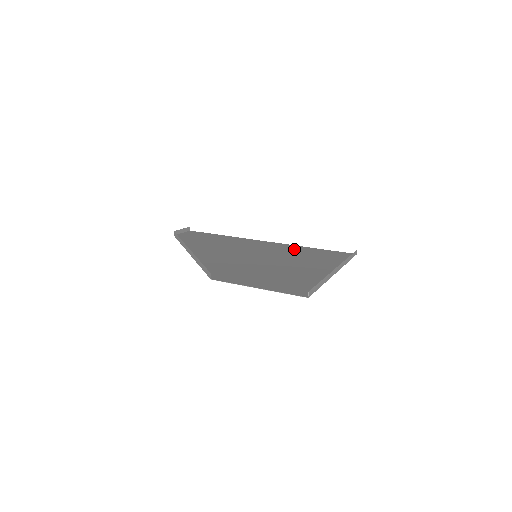
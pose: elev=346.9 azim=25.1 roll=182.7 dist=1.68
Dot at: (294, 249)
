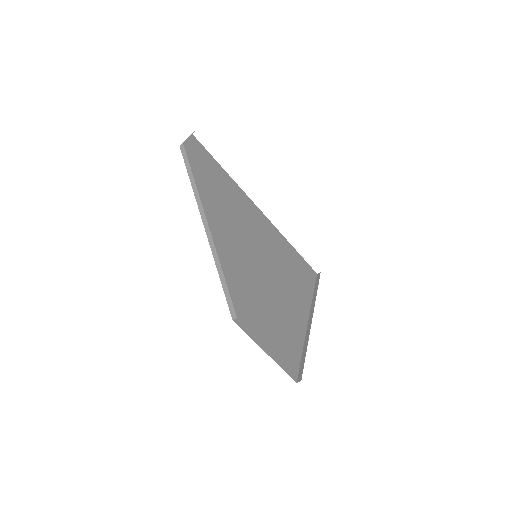
Dot at: (280, 244)
